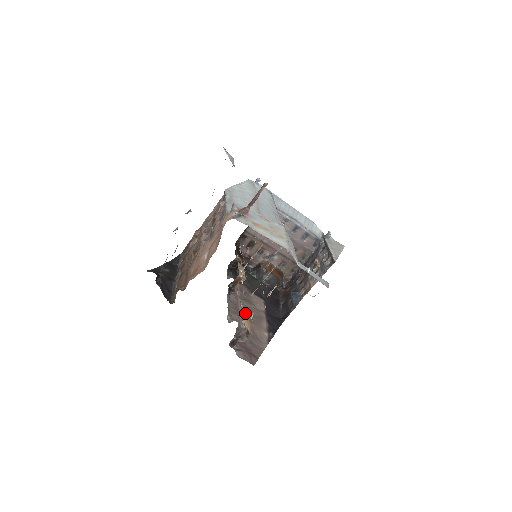
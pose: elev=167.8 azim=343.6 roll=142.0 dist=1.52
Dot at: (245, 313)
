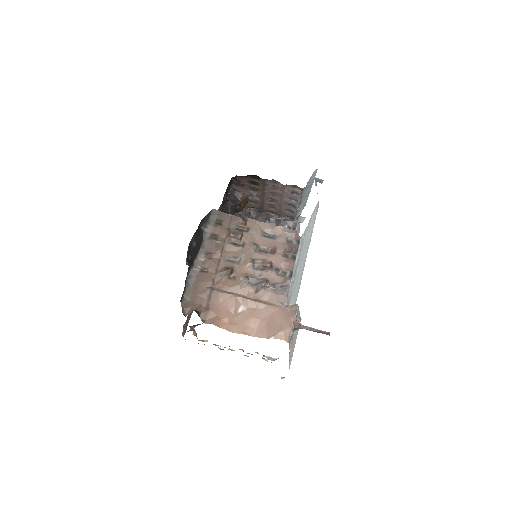
Dot at: occluded
